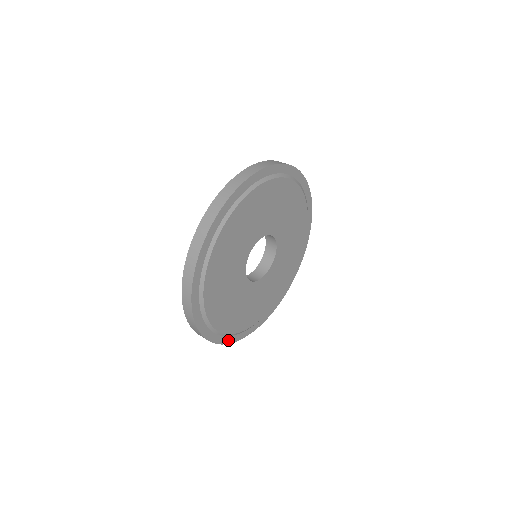
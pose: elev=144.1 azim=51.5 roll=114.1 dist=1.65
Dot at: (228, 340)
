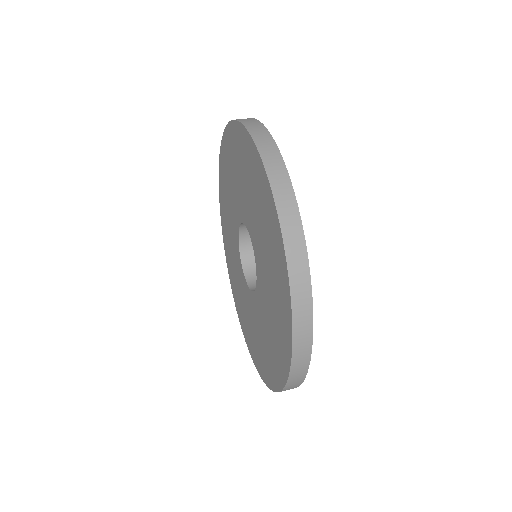
Dot at: occluded
